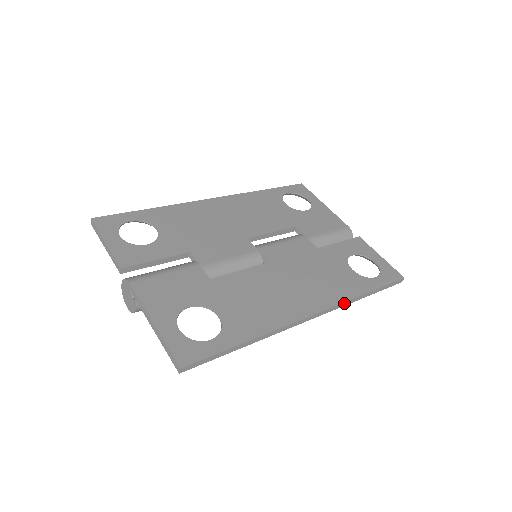
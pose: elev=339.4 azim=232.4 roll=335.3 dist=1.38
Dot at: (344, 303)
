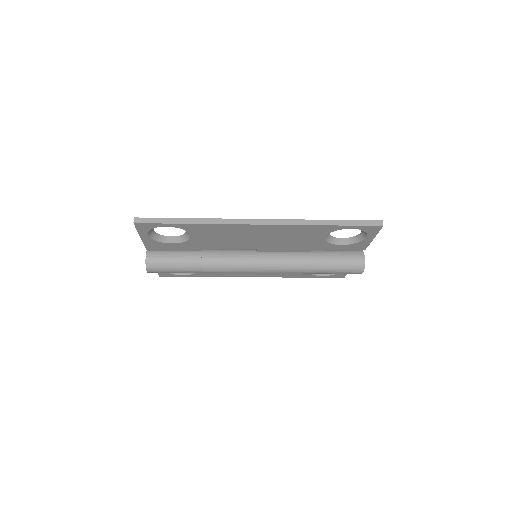
Dot at: (298, 221)
